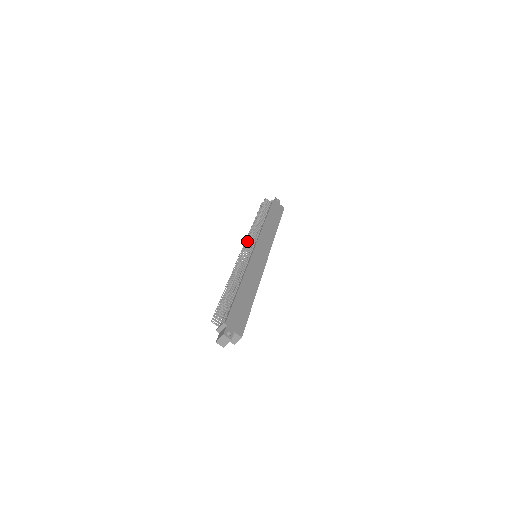
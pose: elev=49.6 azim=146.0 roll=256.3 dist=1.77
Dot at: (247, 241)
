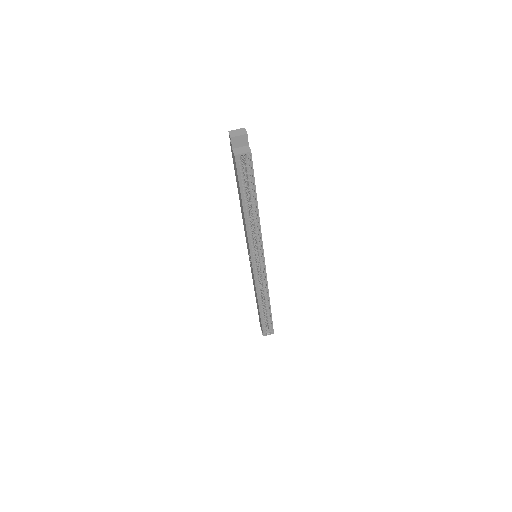
Dot at: occluded
